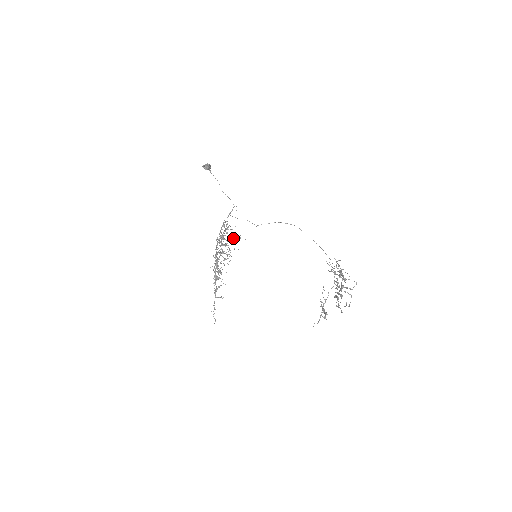
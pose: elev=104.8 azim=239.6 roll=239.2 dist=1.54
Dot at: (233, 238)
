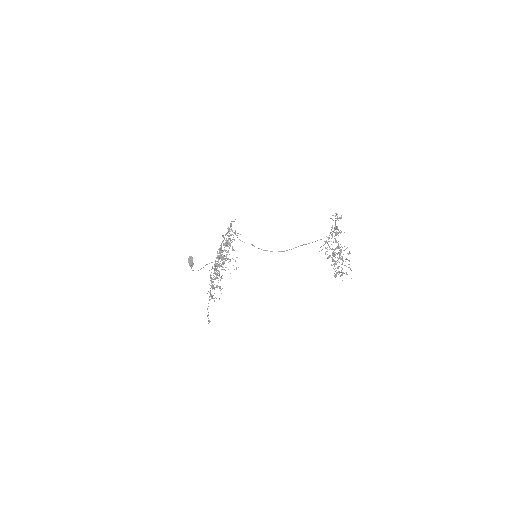
Dot at: (229, 259)
